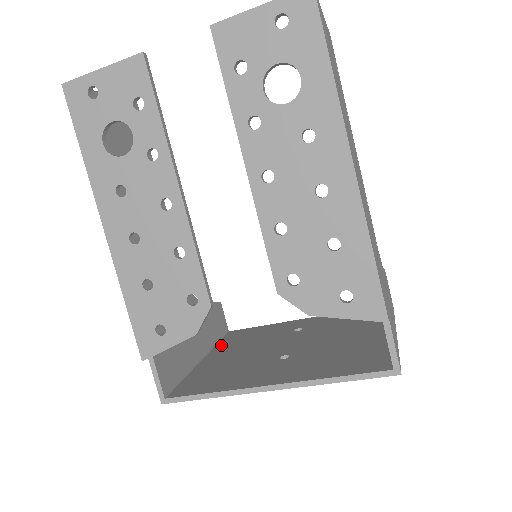
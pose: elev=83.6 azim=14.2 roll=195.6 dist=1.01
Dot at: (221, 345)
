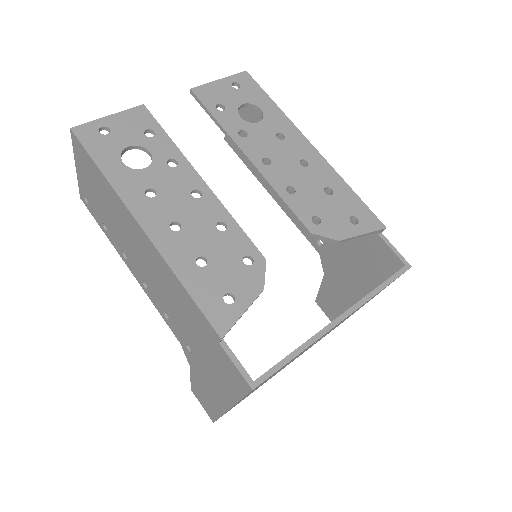
Dot at: occluded
